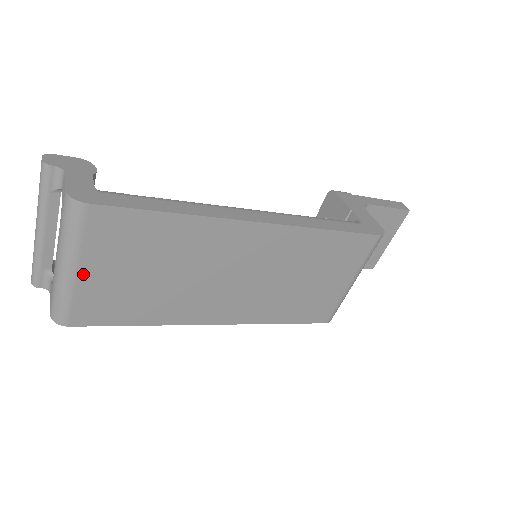
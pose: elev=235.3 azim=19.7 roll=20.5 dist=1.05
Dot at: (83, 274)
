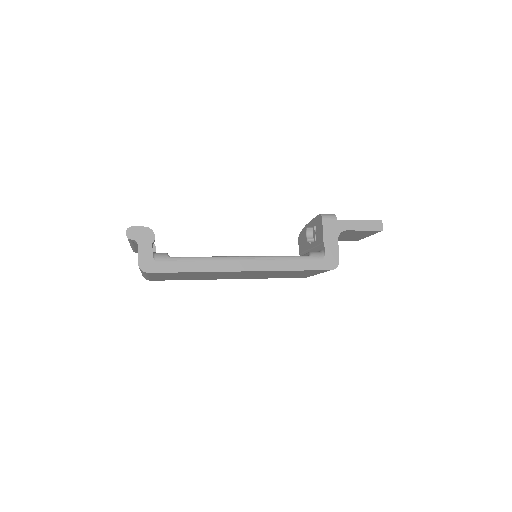
Dot at: (153, 277)
